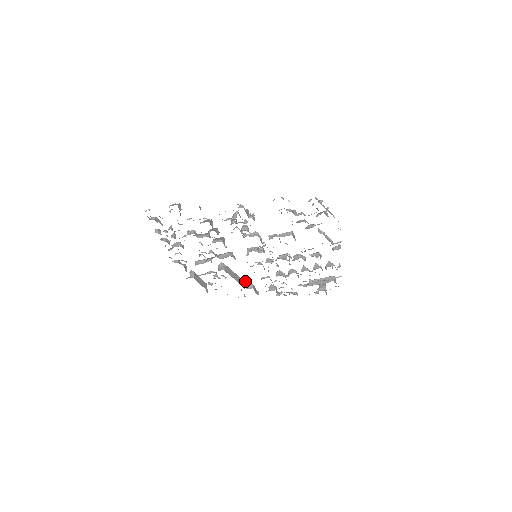
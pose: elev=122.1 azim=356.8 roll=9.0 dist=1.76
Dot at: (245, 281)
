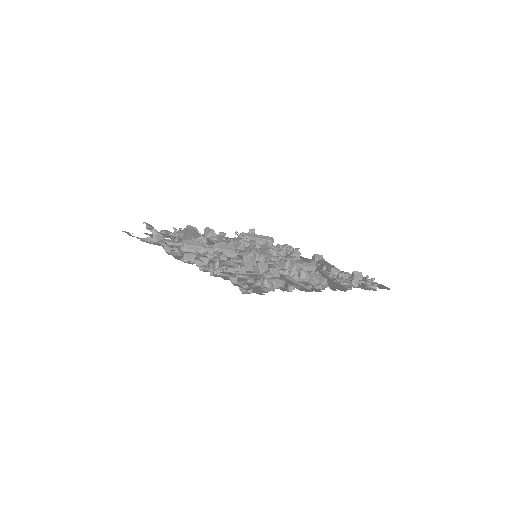
Dot at: occluded
